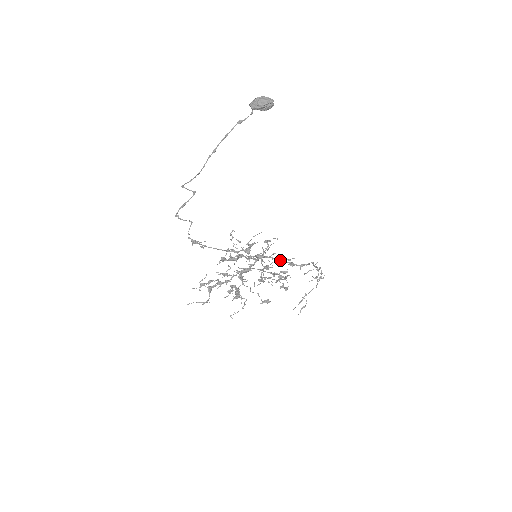
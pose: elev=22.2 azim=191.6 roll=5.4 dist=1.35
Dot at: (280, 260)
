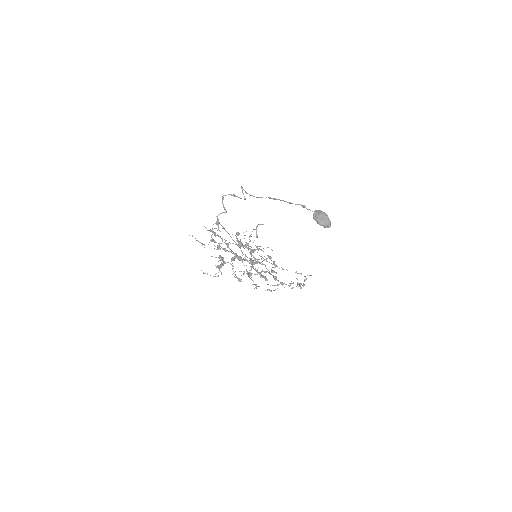
Dot at: (269, 271)
